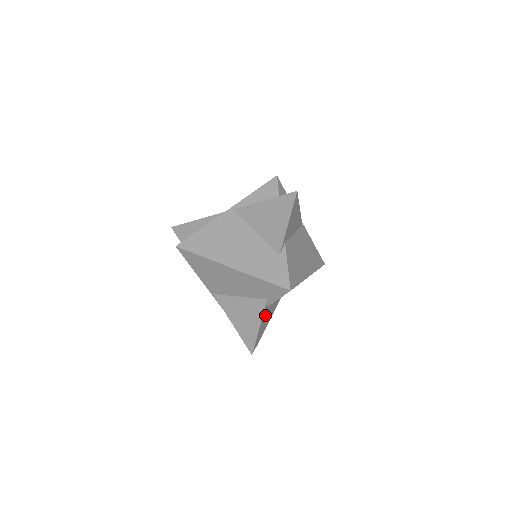
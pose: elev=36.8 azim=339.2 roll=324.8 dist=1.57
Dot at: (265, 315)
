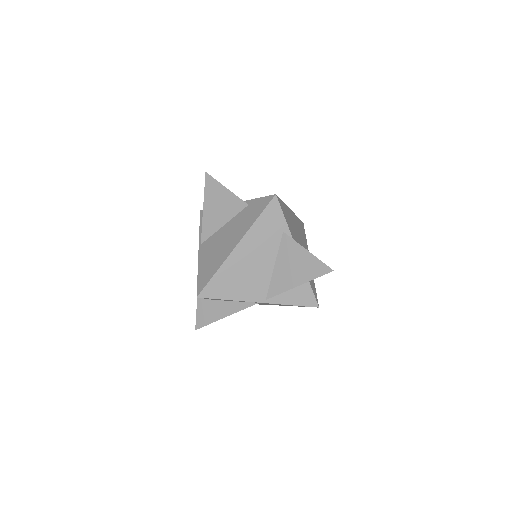
Dot at: occluded
